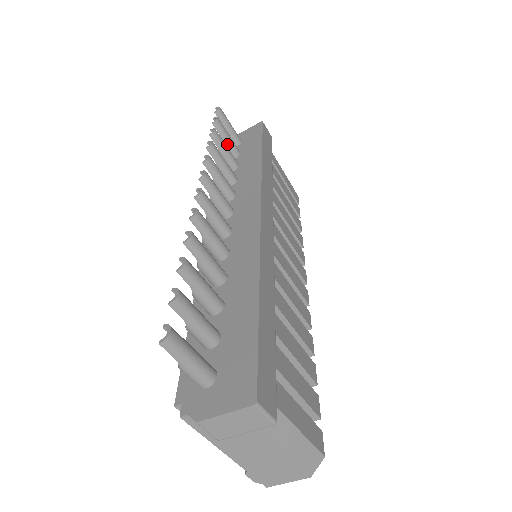
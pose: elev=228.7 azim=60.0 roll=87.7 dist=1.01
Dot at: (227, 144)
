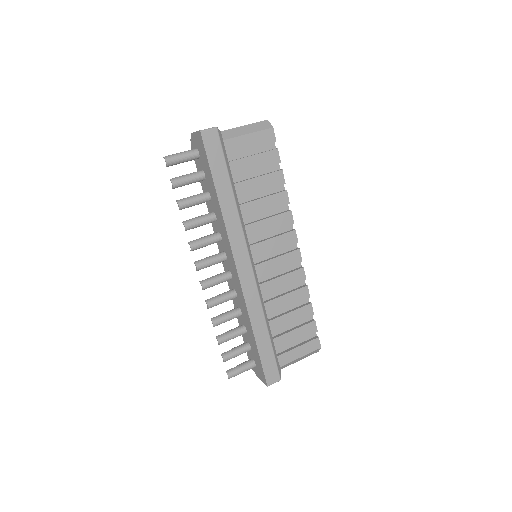
Dot at: occluded
